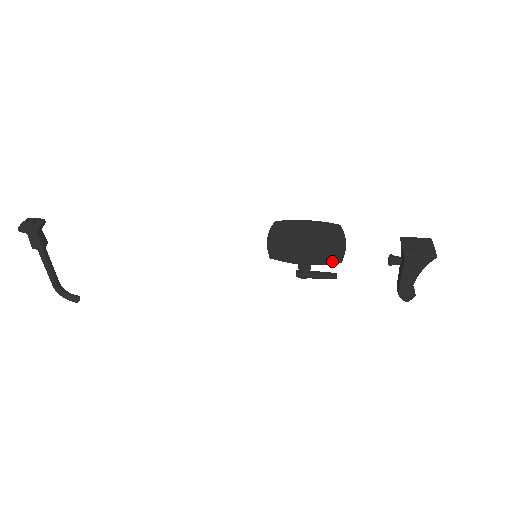
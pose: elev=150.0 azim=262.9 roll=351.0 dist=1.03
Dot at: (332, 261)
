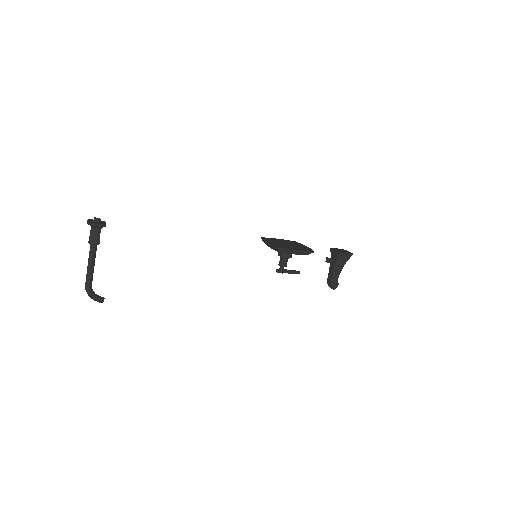
Dot at: (310, 251)
